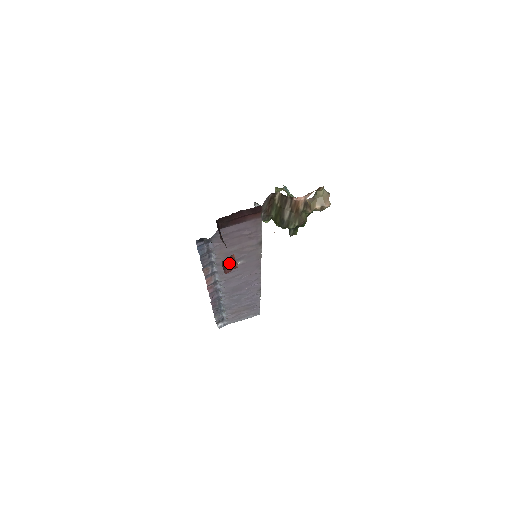
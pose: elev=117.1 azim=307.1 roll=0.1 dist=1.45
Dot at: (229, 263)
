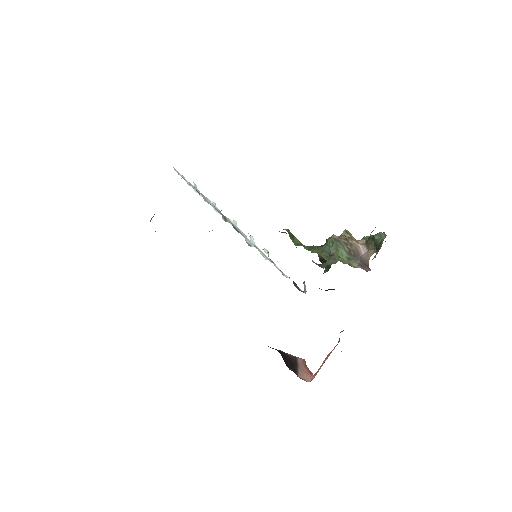
Dot at: occluded
